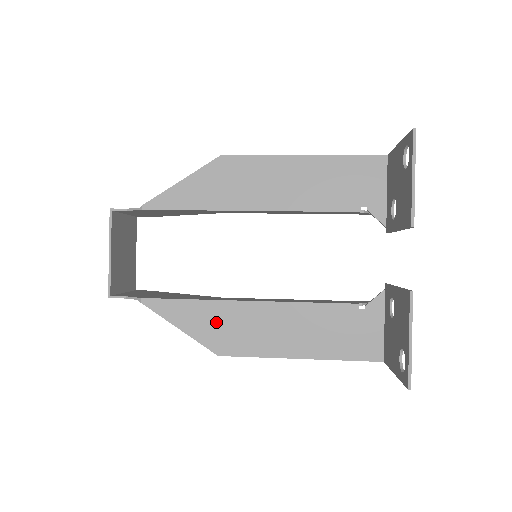
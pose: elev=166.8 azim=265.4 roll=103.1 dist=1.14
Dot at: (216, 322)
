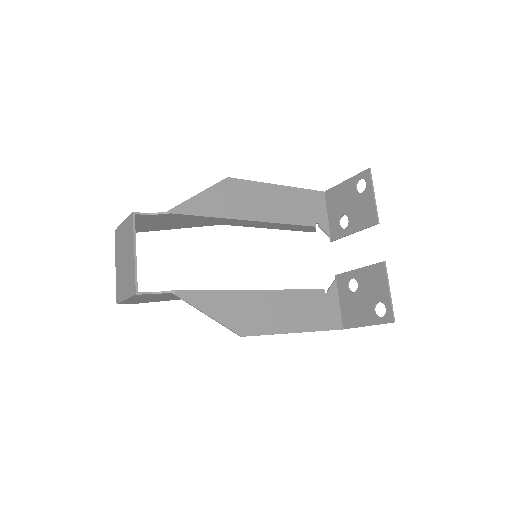
Dot at: (237, 308)
